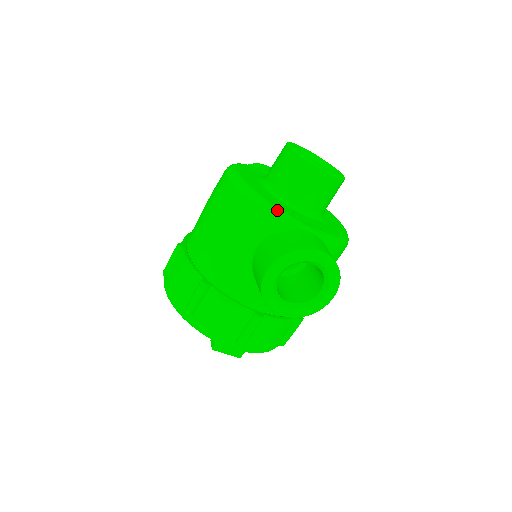
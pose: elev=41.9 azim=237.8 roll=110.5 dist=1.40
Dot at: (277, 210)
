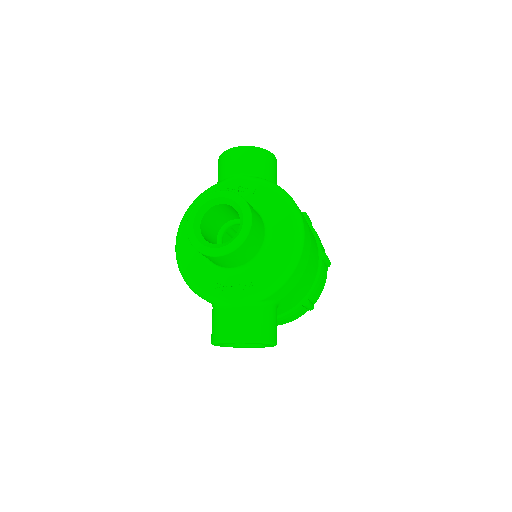
Dot at: (203, 294)
